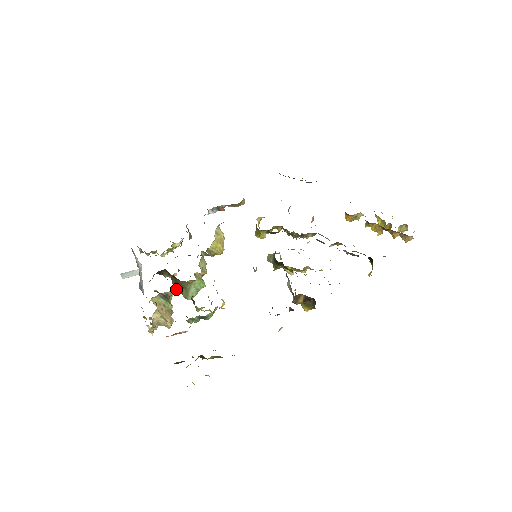
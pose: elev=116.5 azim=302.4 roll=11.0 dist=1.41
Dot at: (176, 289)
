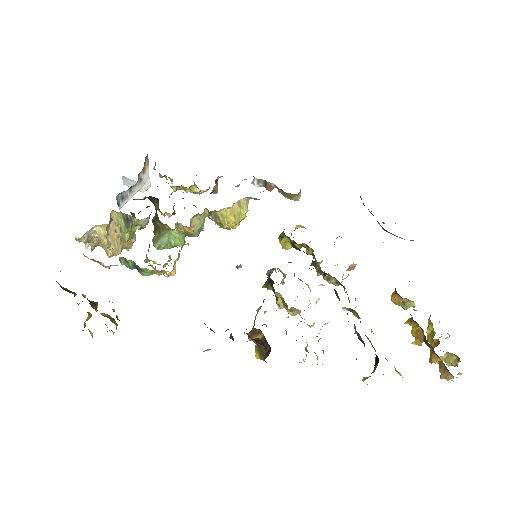
Dot at: (145, 222)
